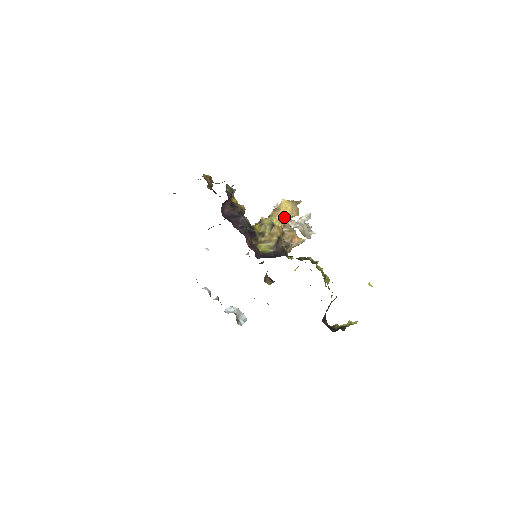
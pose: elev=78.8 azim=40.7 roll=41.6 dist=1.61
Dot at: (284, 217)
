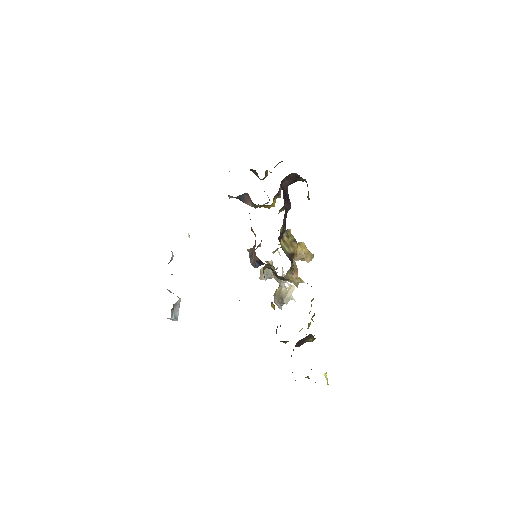
Dot at: (301, 250)
